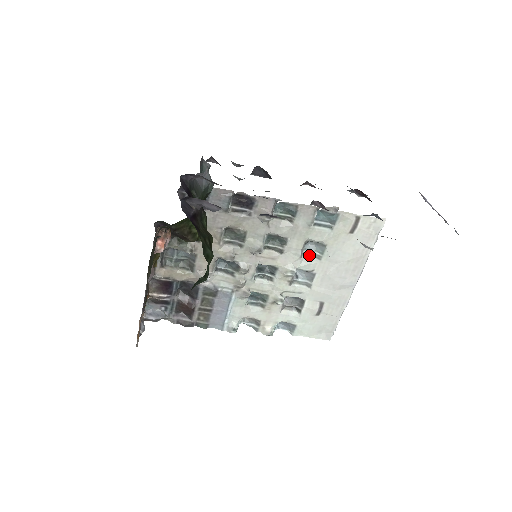
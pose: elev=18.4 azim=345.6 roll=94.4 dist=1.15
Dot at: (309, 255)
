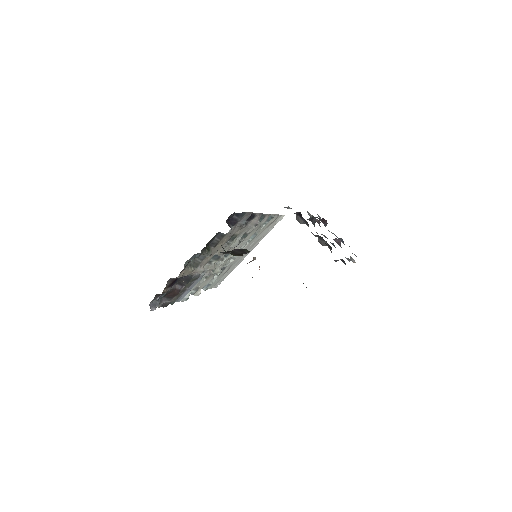
Dot at: occluded
